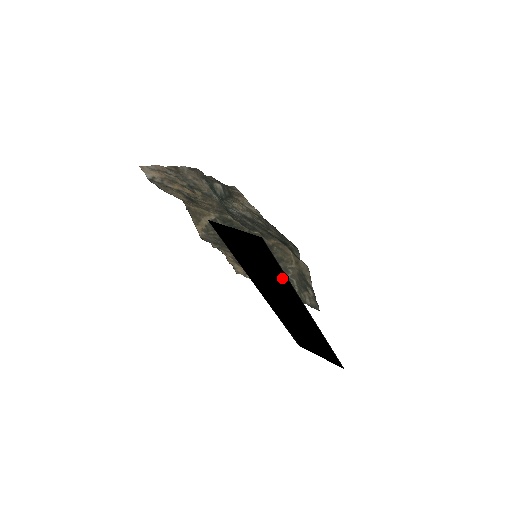
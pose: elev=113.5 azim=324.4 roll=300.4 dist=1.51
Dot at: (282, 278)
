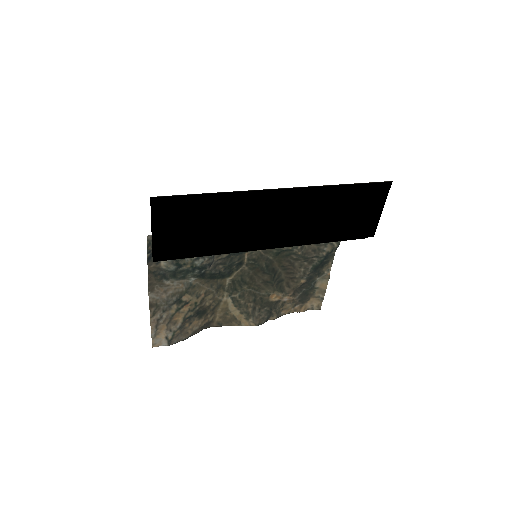
Dot at: (220, 201)
